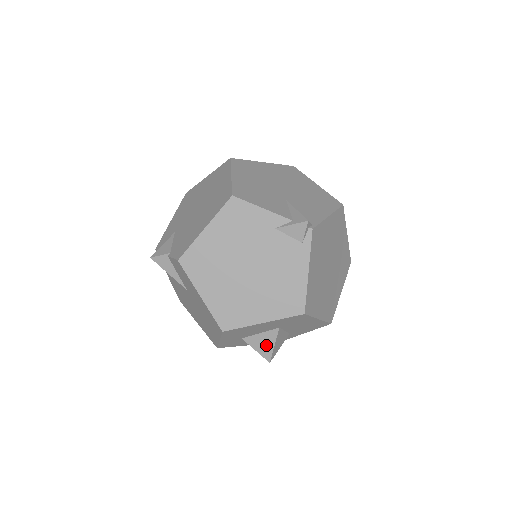
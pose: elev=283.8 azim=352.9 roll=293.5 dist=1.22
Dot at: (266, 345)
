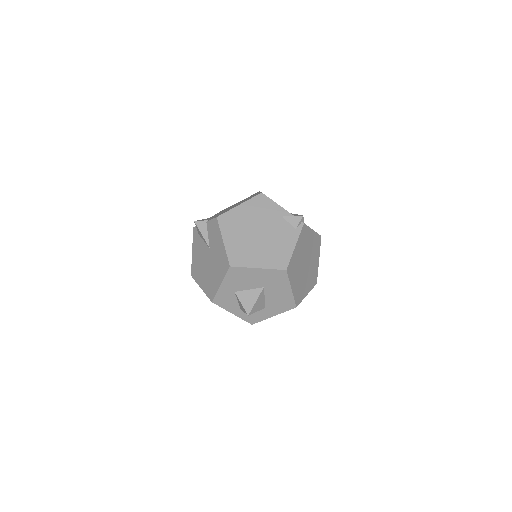
Dot at: (250, 300)
